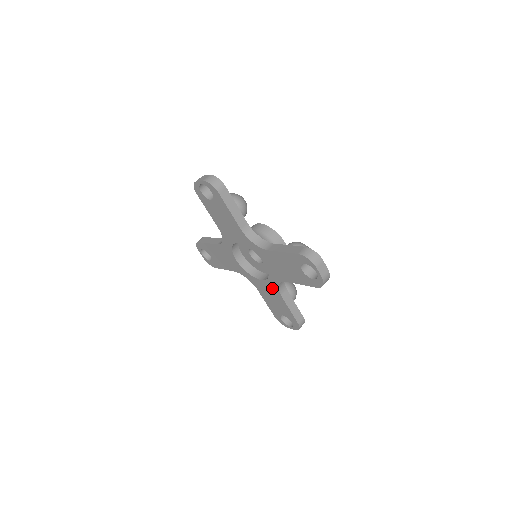
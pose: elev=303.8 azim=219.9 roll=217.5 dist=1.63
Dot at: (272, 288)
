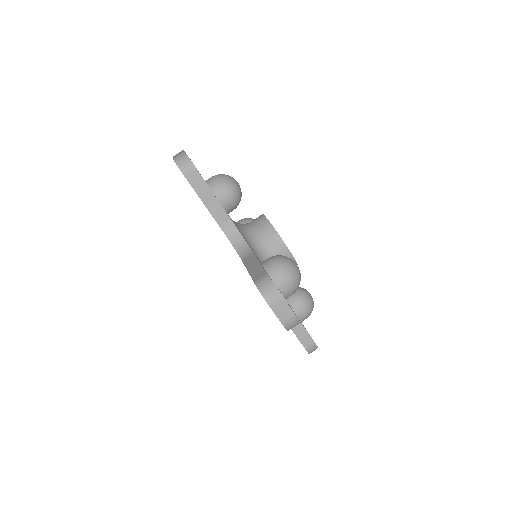
Dot at: occluded
